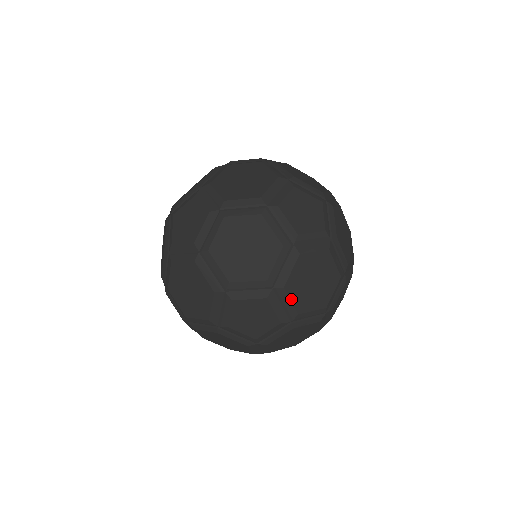
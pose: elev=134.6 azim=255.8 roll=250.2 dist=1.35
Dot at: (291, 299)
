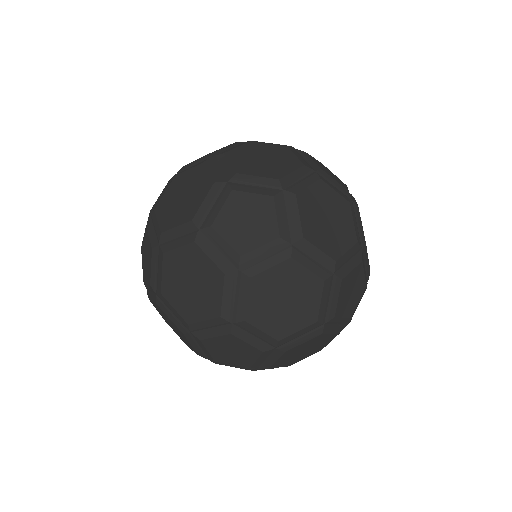
Dot at: occluded
